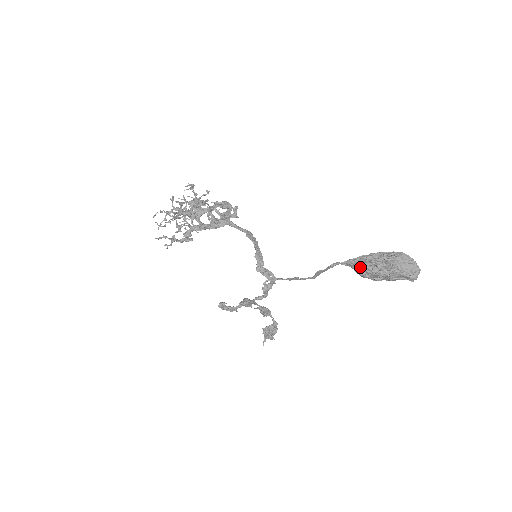
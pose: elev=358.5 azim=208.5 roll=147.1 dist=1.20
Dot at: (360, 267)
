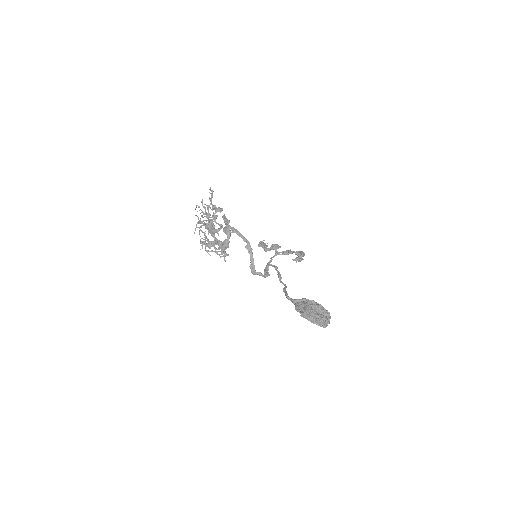
Dot at: (296, 309)
